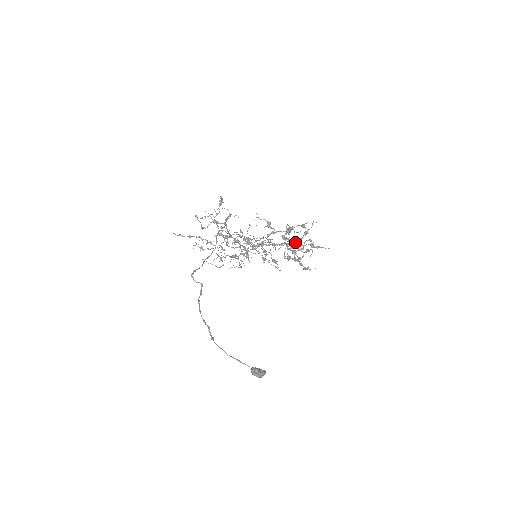
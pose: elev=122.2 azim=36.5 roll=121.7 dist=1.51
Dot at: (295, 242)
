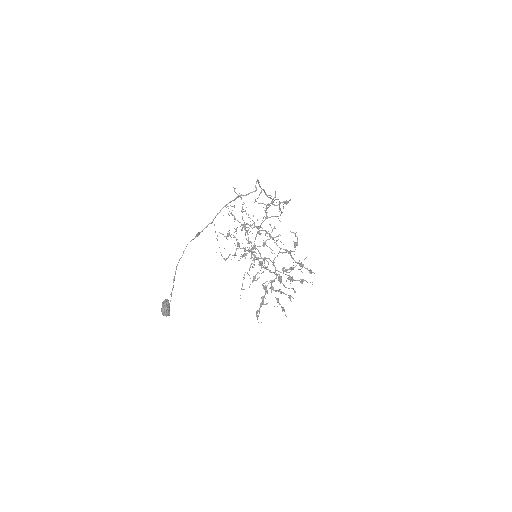
Dot at: (290, 277)
